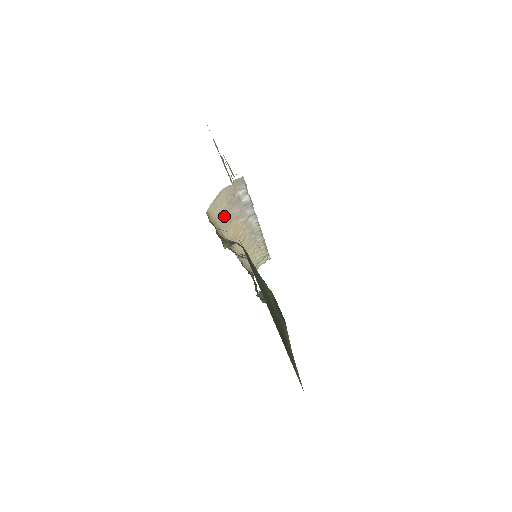
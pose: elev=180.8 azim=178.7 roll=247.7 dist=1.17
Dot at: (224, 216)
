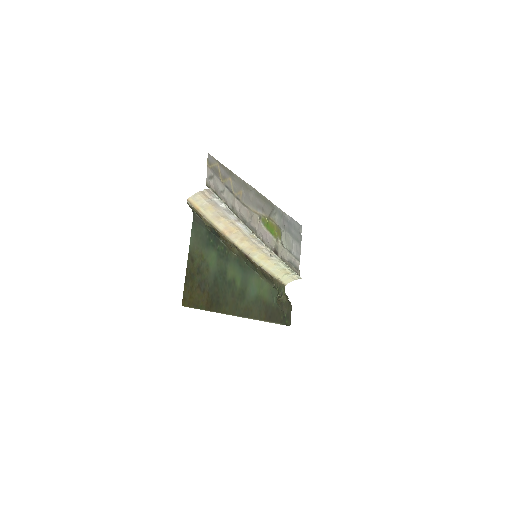
Dot at: (209, 210)
